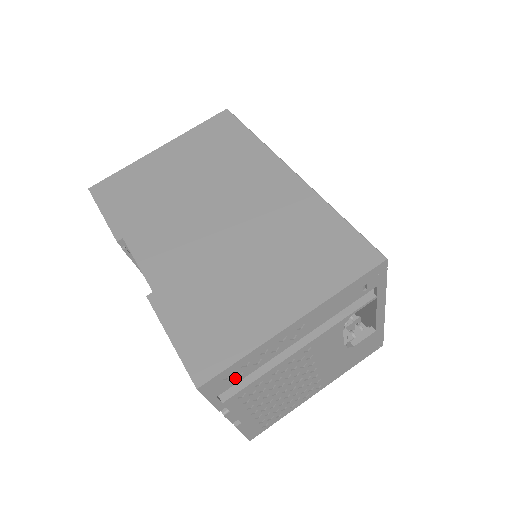
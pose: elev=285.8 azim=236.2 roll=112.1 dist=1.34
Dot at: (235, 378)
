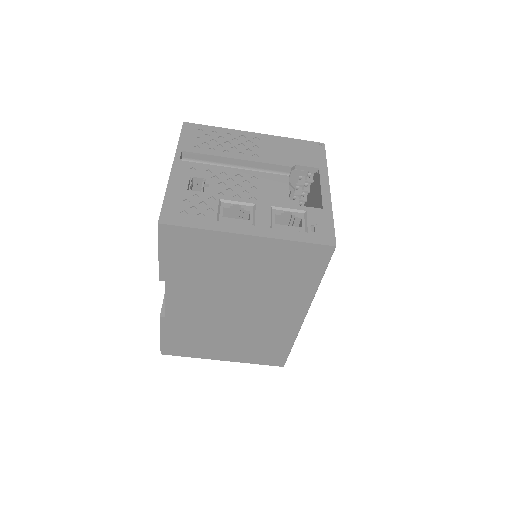
Dot at: occluded
